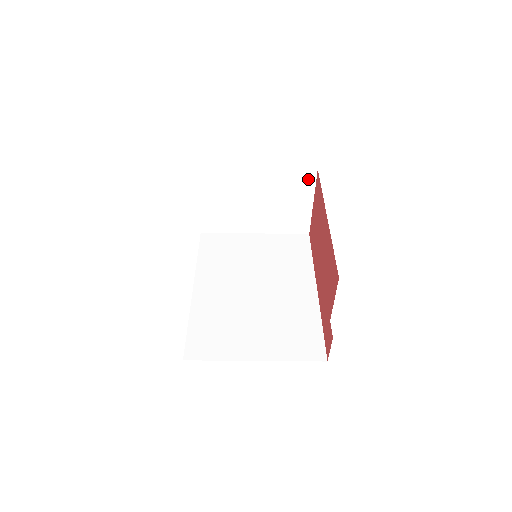
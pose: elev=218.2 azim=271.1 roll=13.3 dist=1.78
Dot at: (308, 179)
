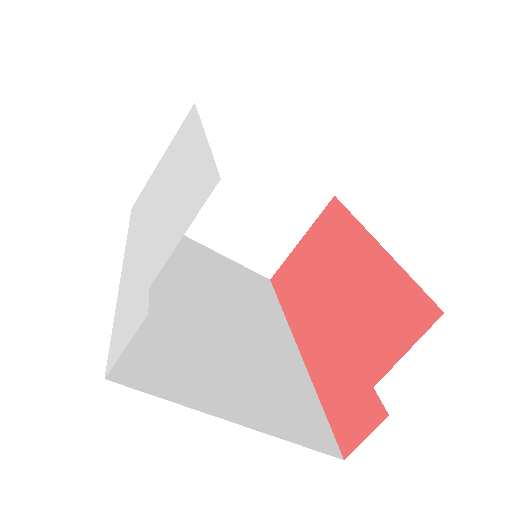
Dot at: (316, 203)
